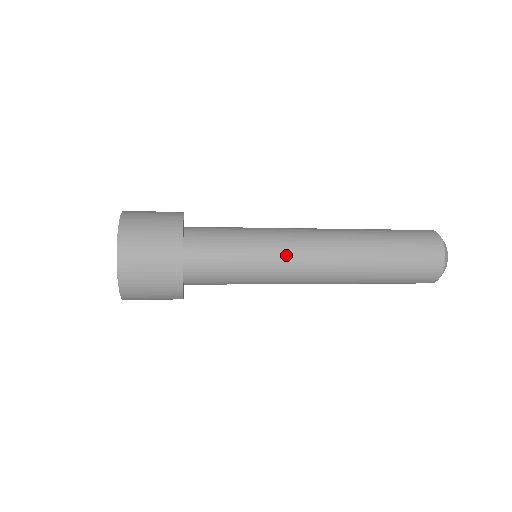
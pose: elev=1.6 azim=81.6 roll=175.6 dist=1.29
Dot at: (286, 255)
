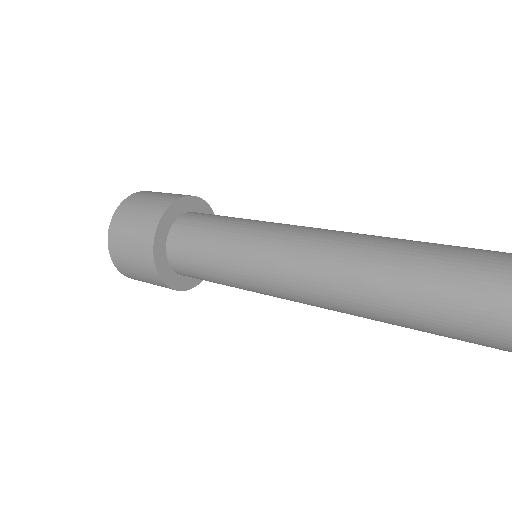
Dot at: (266, 288)
